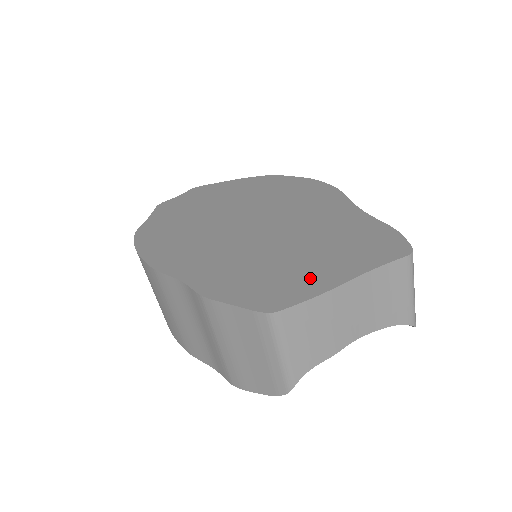
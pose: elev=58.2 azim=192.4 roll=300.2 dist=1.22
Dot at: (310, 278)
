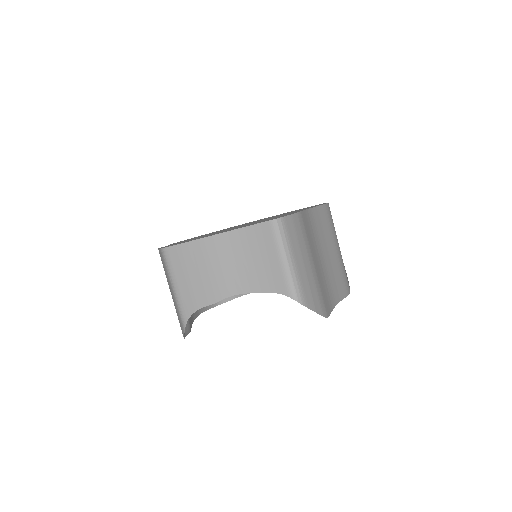
Dot at: occluded
